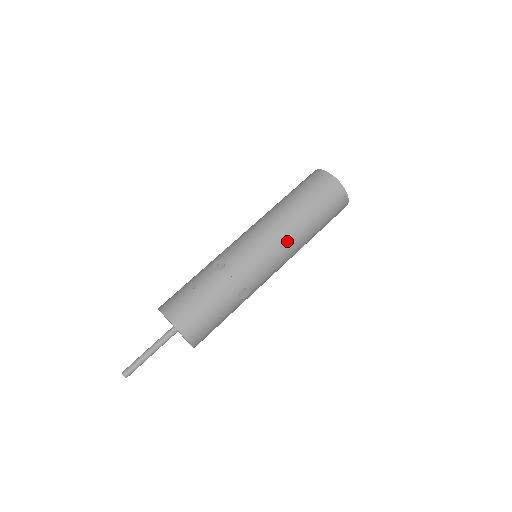
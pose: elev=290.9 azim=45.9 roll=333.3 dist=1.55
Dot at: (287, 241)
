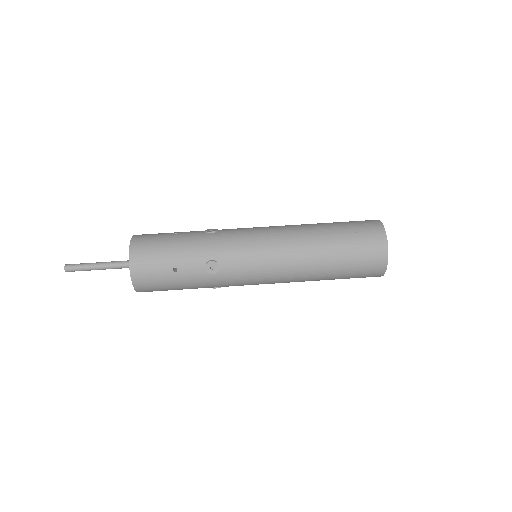
Dot at: (289, 249)
